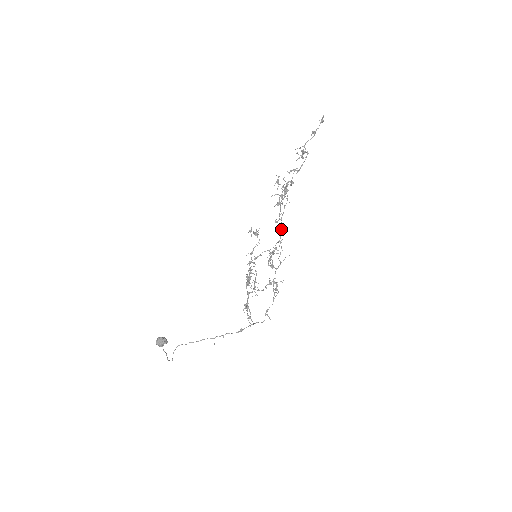
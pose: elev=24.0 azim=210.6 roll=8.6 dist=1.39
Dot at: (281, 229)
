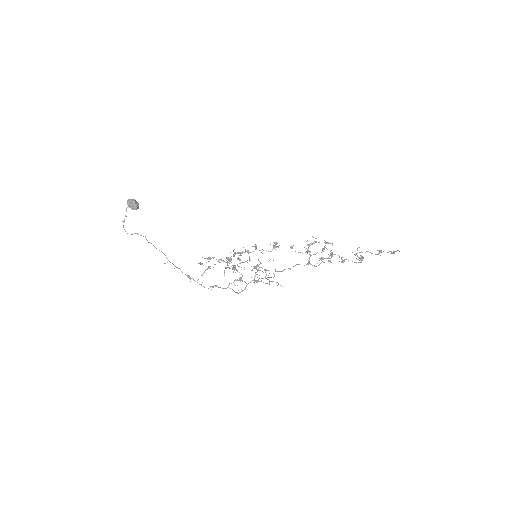
Dot at: (288, 268)
